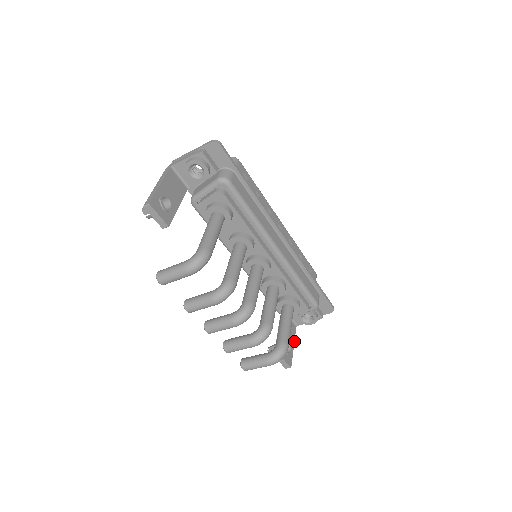
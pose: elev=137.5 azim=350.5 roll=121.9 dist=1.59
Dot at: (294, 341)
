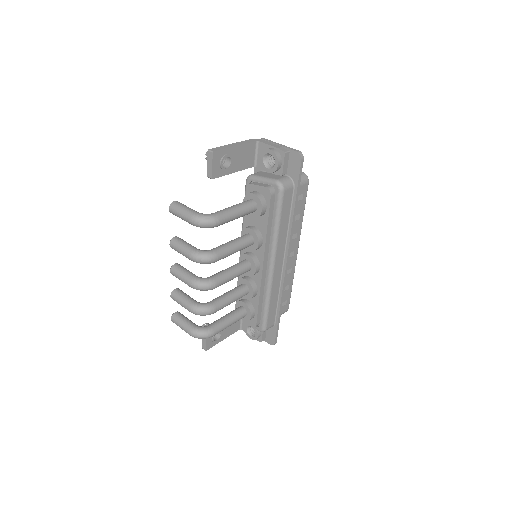
Dot at: occluded
